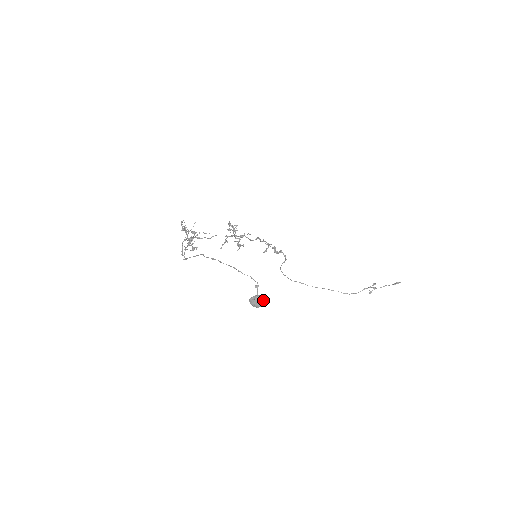
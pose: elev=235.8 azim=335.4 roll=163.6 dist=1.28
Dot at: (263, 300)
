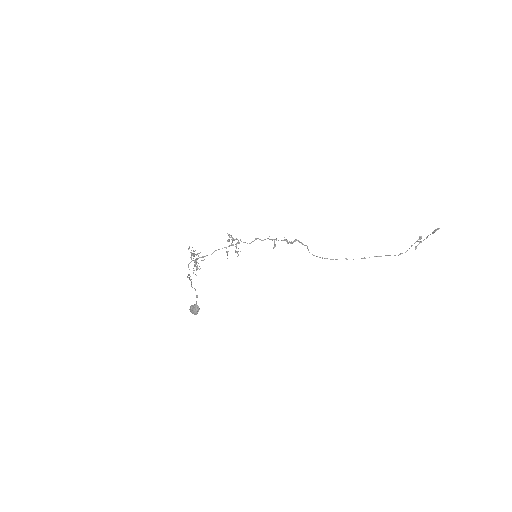
Dot at: (195, 308)
